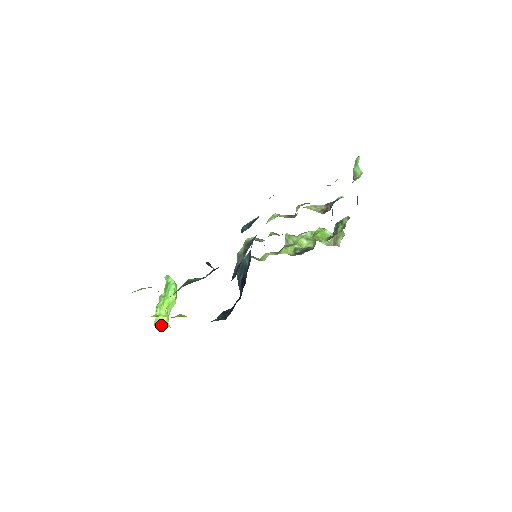
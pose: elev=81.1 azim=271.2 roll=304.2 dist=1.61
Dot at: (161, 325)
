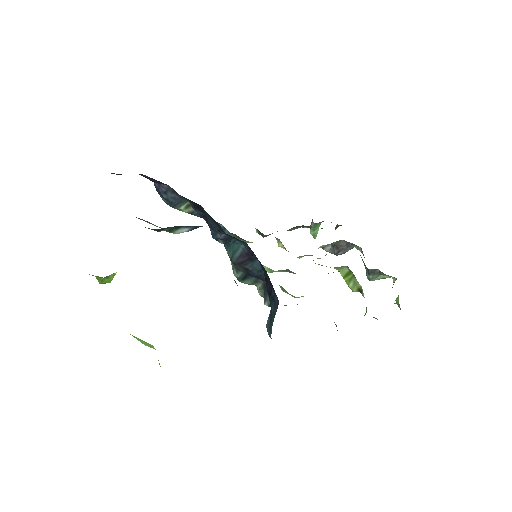
Dot at: occluded
